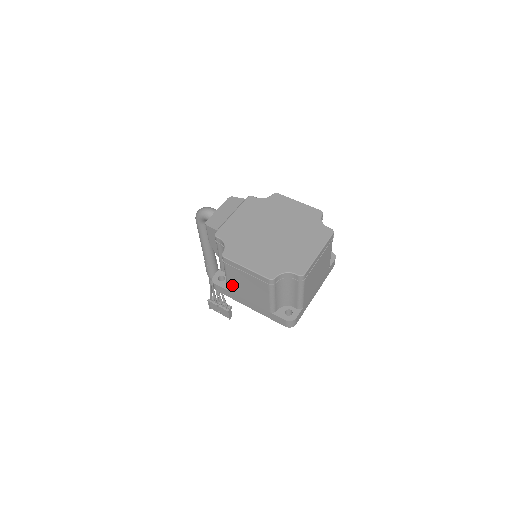
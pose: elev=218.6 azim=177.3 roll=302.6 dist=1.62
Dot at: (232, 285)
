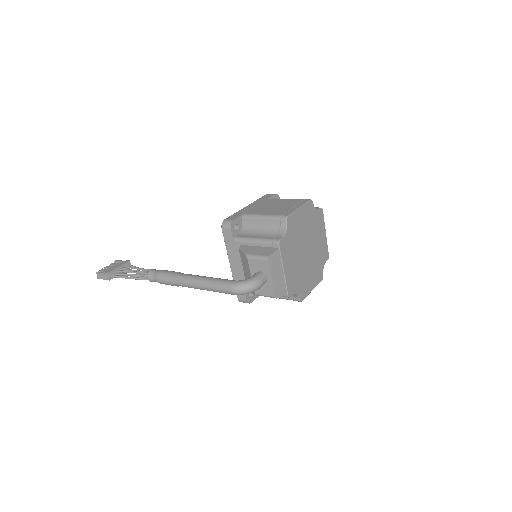
Dot at: occluded
